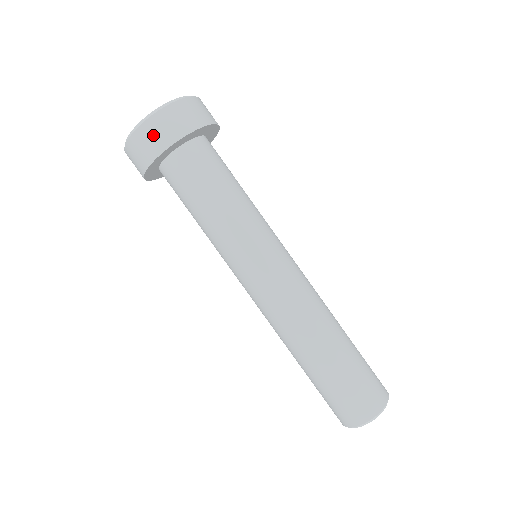
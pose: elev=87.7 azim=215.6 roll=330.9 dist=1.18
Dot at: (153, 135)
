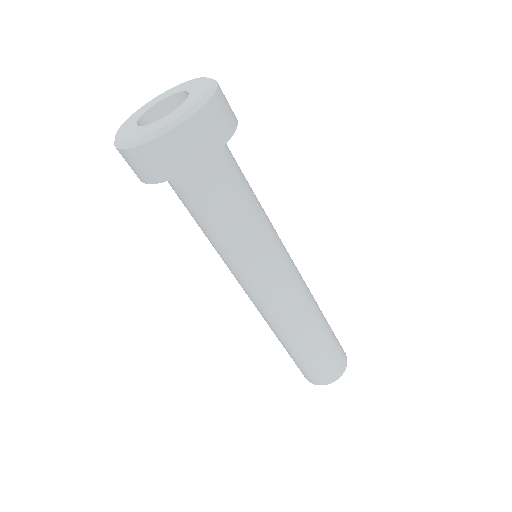
Dot at: (144, 164)
